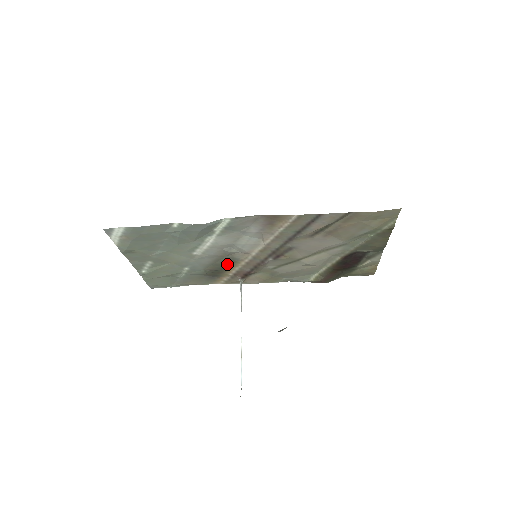
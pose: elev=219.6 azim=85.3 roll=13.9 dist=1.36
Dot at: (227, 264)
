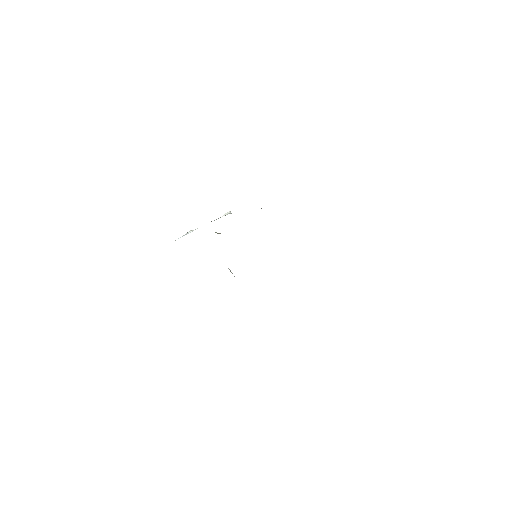
Dot at: occluded
